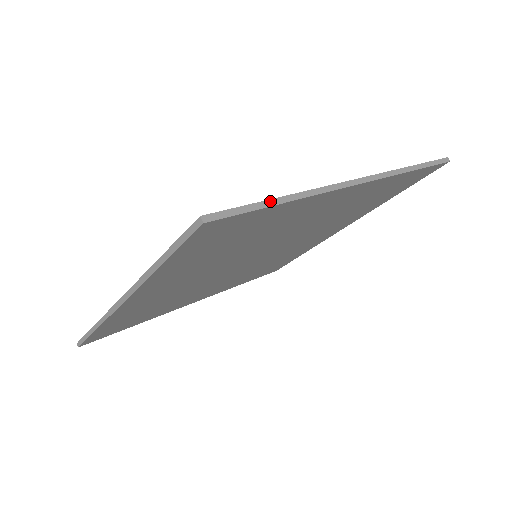
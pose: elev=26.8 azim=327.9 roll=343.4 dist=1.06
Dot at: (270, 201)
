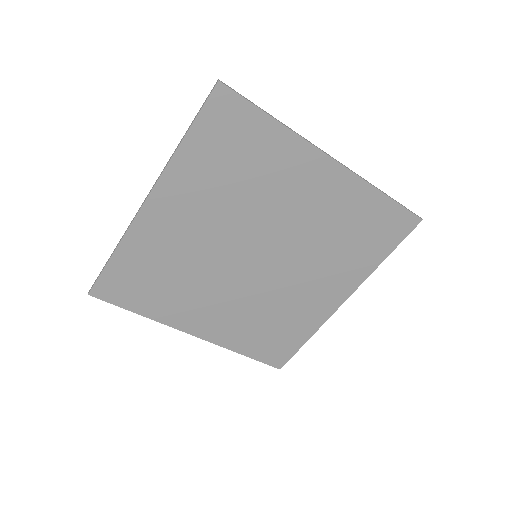
Dot at: (263, 110)
